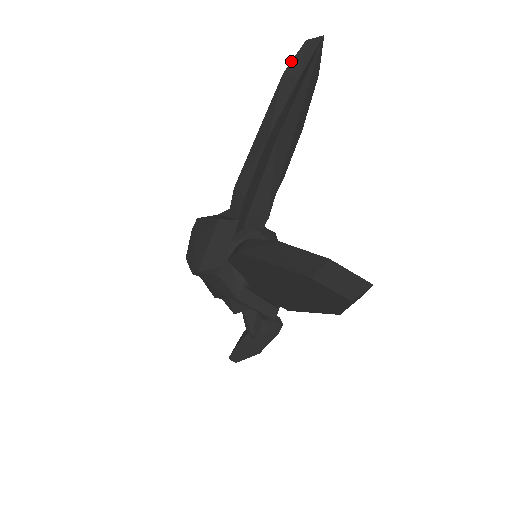
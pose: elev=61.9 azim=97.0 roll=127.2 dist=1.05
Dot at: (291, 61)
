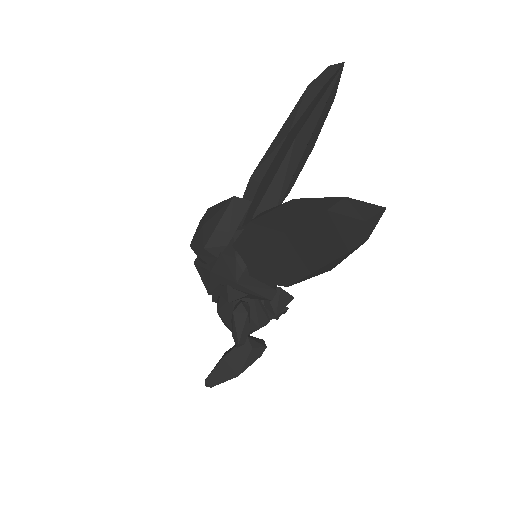
Dot at: occluded
